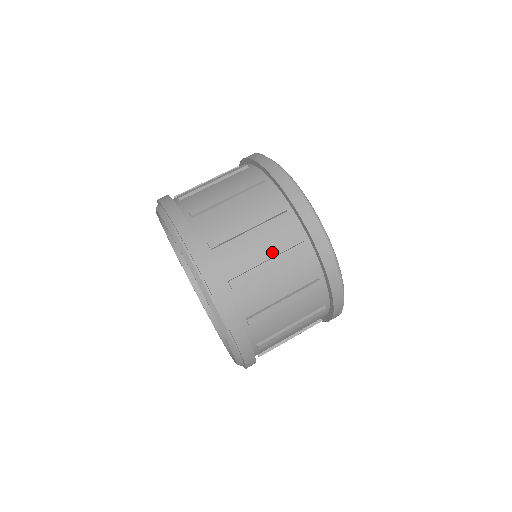
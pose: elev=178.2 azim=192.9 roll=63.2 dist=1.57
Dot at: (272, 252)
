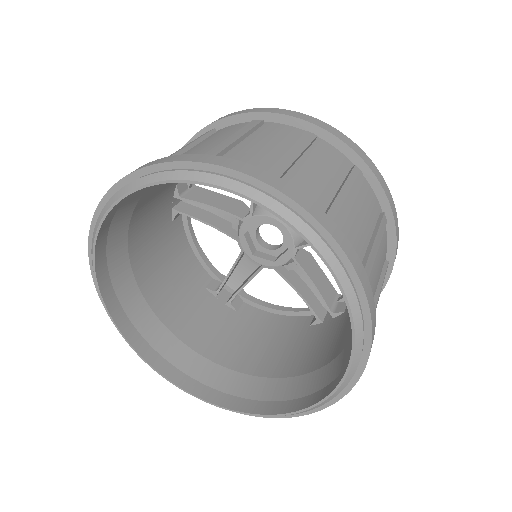
Dot at: (370, 227)
